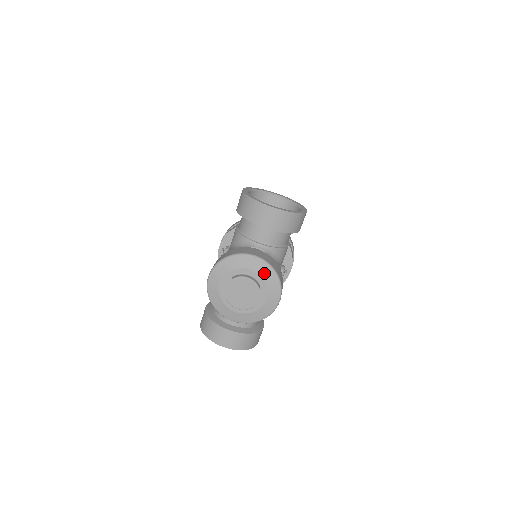
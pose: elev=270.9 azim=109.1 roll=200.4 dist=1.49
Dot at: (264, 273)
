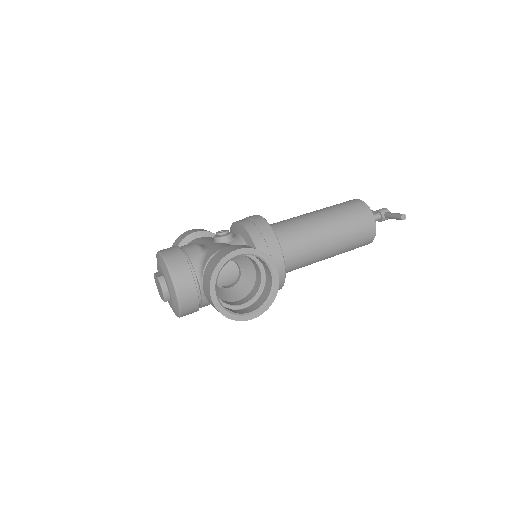
Dot at: (174, 303)
